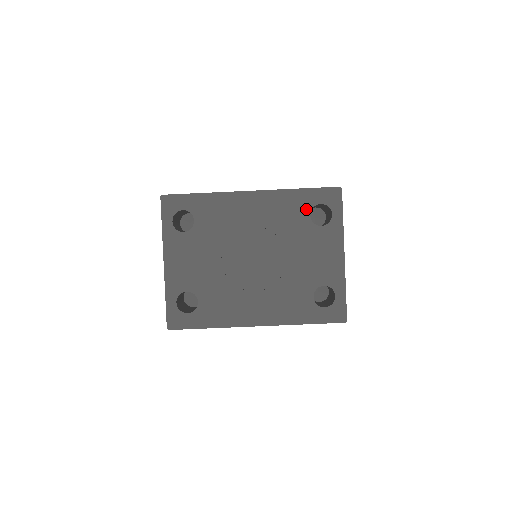
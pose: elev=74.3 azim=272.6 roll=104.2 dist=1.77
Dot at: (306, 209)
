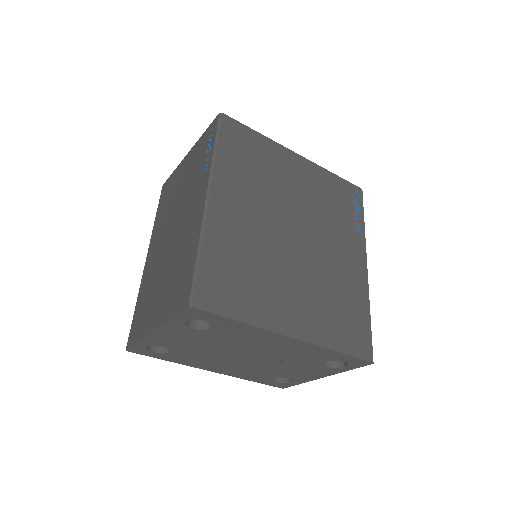
Dot at: (328, 359)
